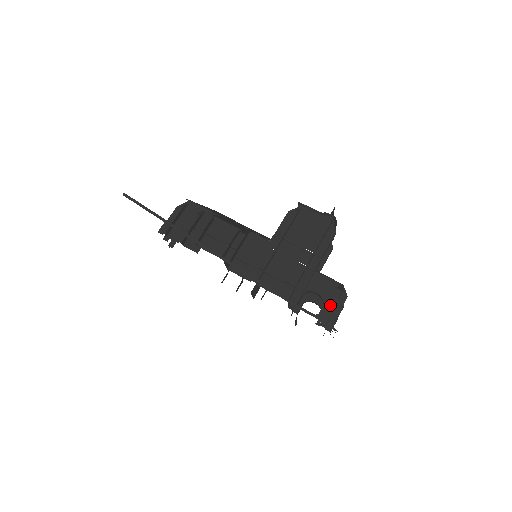
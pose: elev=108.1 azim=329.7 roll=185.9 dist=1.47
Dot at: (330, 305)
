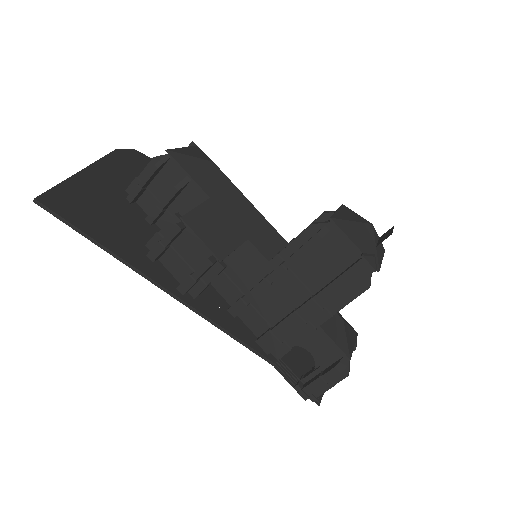
Dot at: (318, 383)
